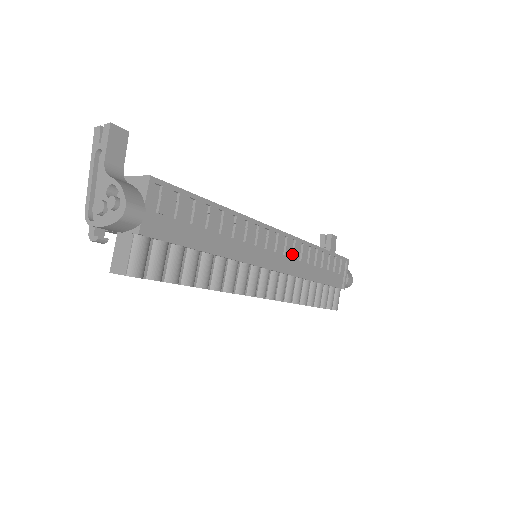
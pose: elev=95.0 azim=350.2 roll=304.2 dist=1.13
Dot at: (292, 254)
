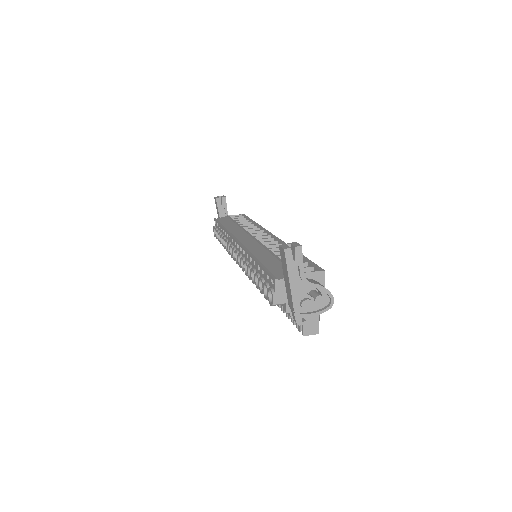
Dot at: occluded
